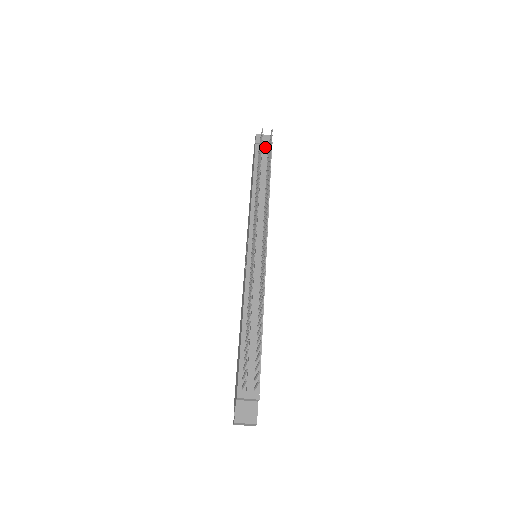
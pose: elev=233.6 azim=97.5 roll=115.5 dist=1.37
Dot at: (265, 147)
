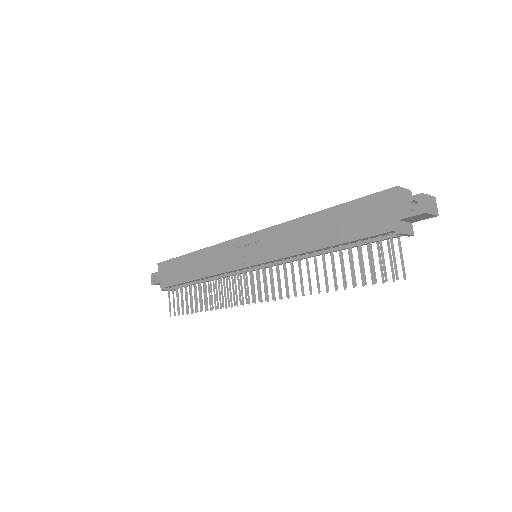
Dot at: occluded
